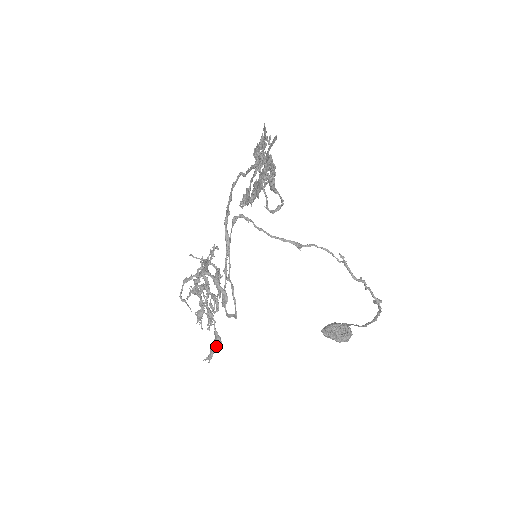
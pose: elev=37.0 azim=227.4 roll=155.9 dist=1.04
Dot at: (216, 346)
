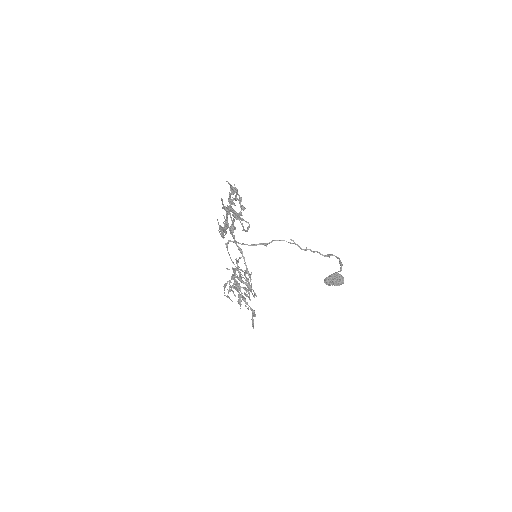
Dot at: (254, 316)
